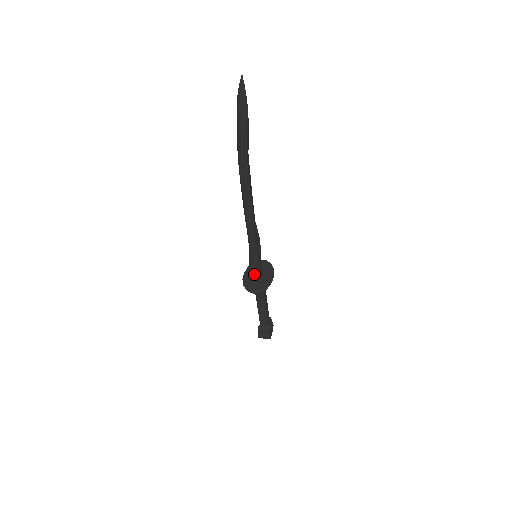
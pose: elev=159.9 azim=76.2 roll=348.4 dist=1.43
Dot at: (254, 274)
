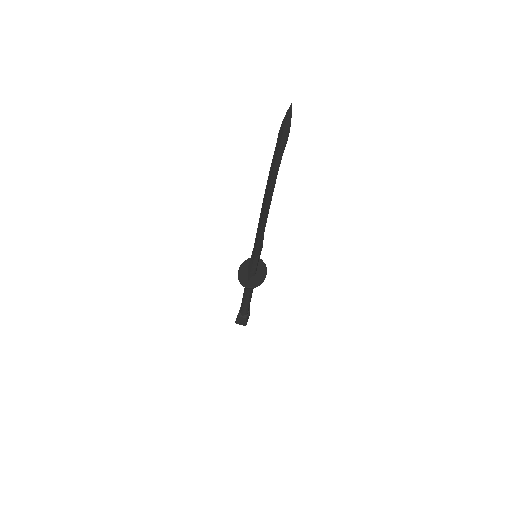
Dot at: (252, 272)
